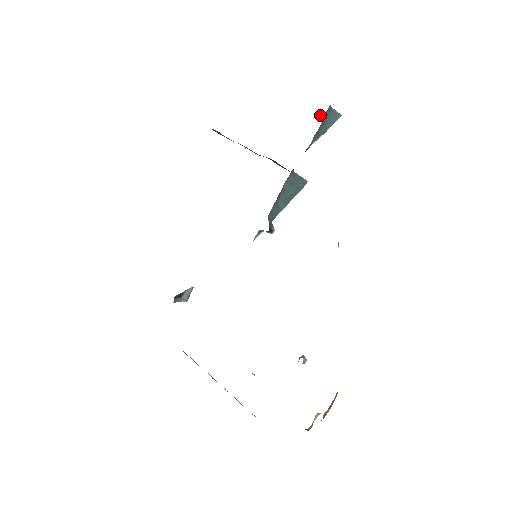
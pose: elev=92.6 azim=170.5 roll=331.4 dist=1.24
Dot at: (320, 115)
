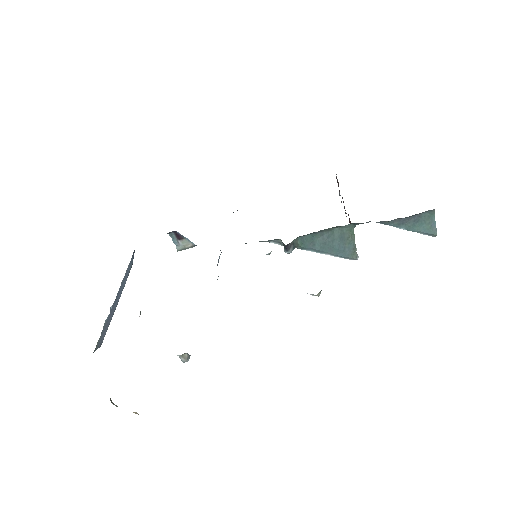
Dot at: occluded
